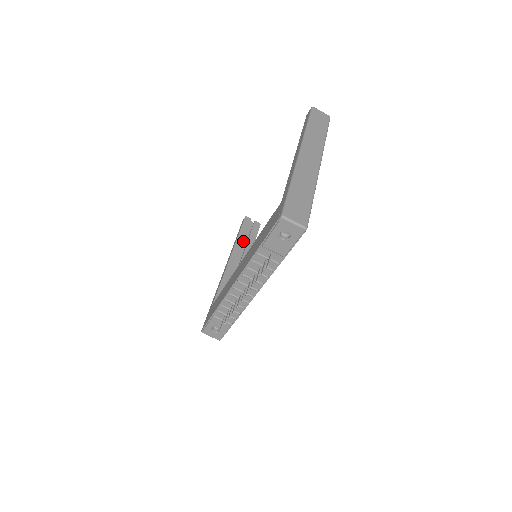
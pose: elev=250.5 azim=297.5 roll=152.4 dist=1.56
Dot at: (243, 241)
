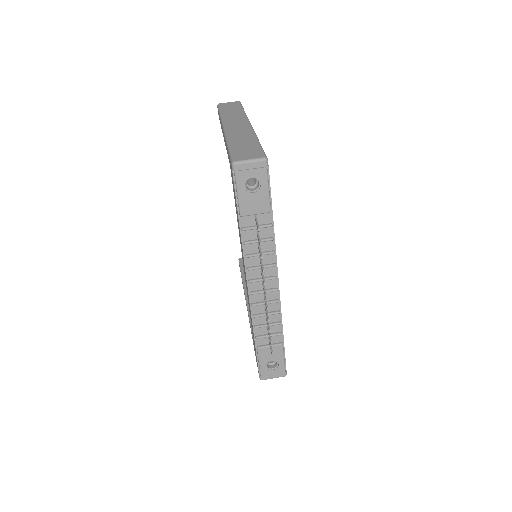
Dot at: occluded
